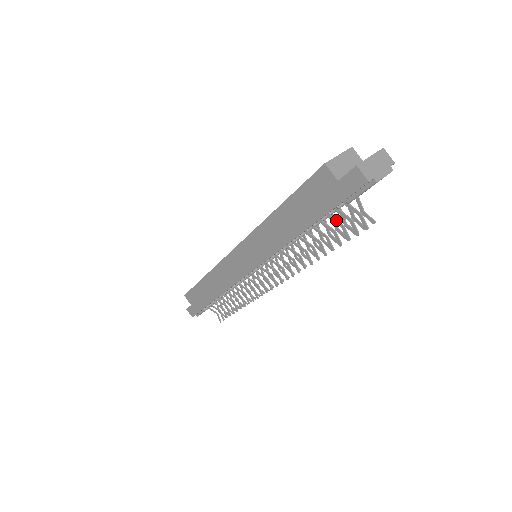
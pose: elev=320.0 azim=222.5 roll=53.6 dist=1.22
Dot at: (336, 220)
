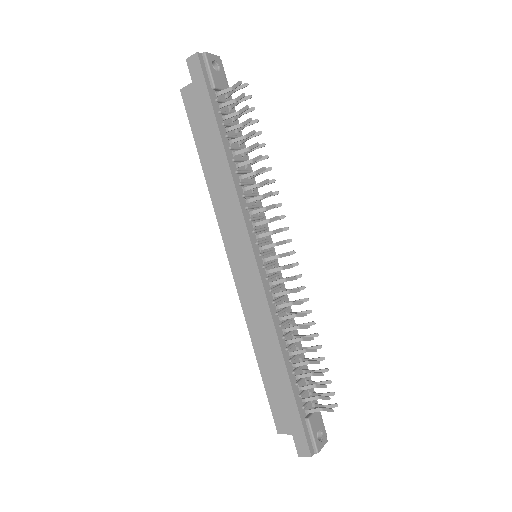
Dot at: (230, 114)
